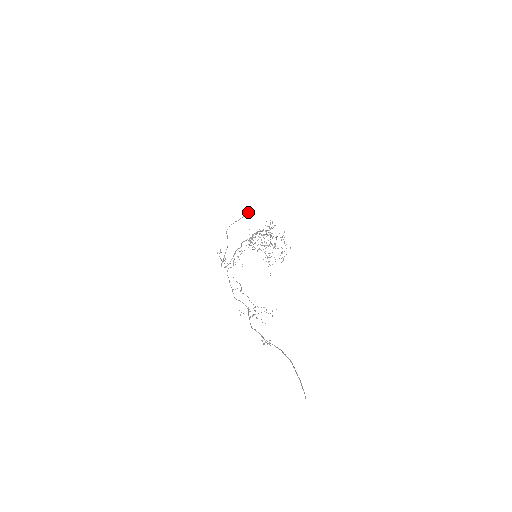
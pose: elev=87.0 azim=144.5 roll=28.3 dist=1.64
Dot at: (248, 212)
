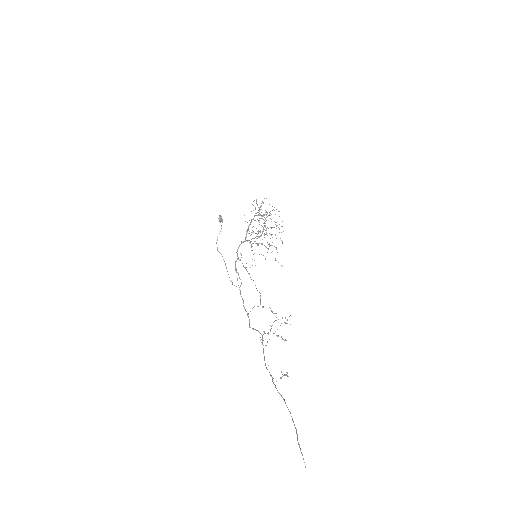
Dot at: (221, 219)
